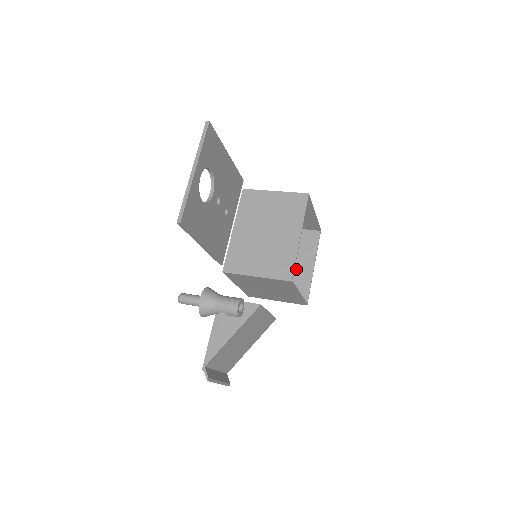
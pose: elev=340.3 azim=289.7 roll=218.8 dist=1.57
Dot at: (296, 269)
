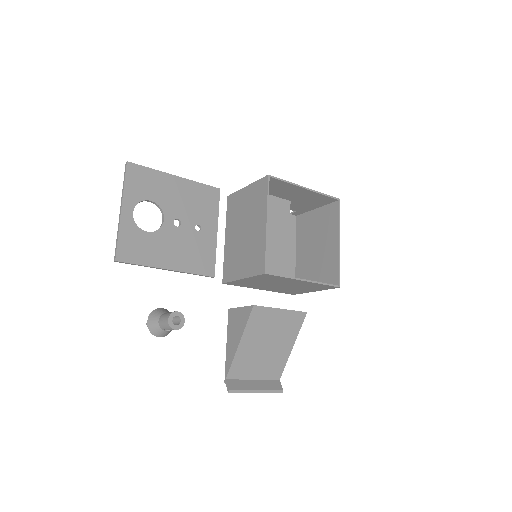
Dot at: (325, 251)
